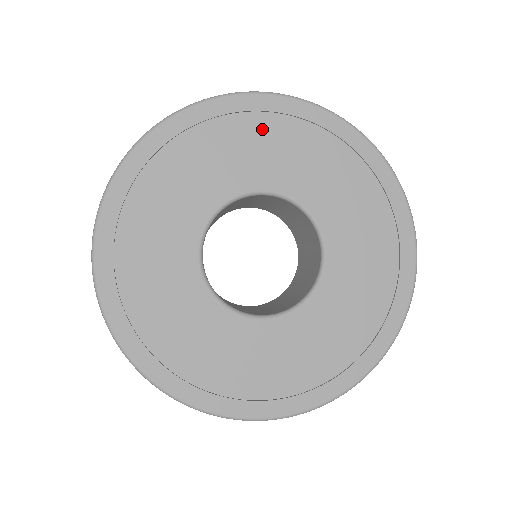
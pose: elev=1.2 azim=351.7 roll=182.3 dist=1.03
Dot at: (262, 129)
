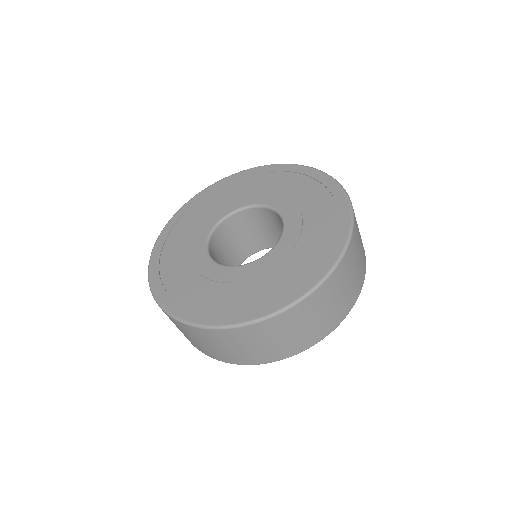
Dot at: (246, 183)
